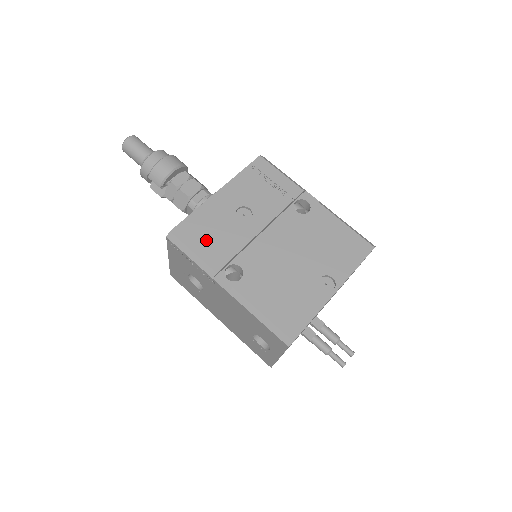
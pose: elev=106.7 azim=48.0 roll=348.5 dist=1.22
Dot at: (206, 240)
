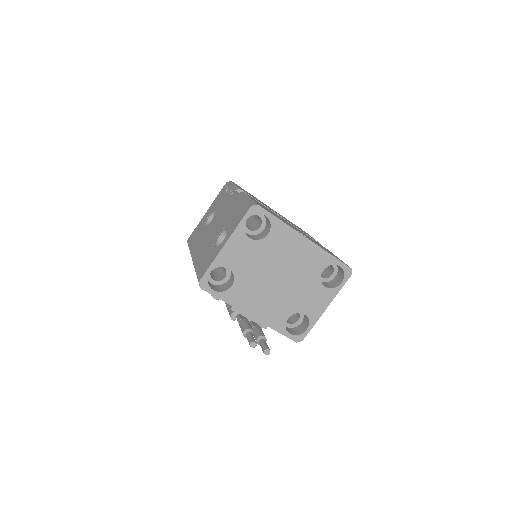
Dot at: occluded
